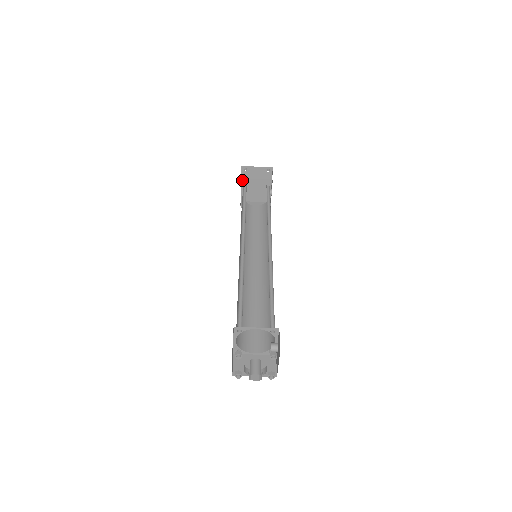
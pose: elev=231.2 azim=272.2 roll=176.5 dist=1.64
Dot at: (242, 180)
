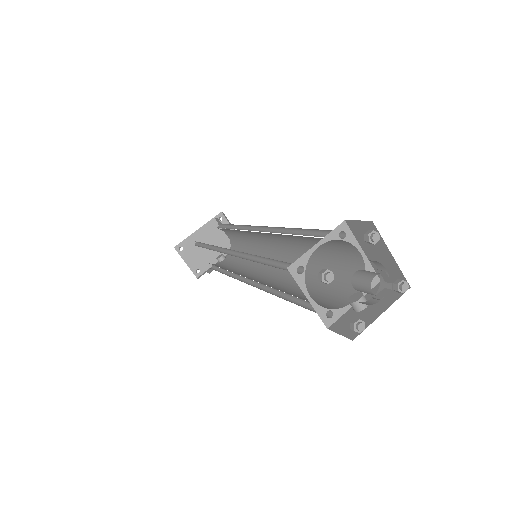
Dot at: (206, 225)
